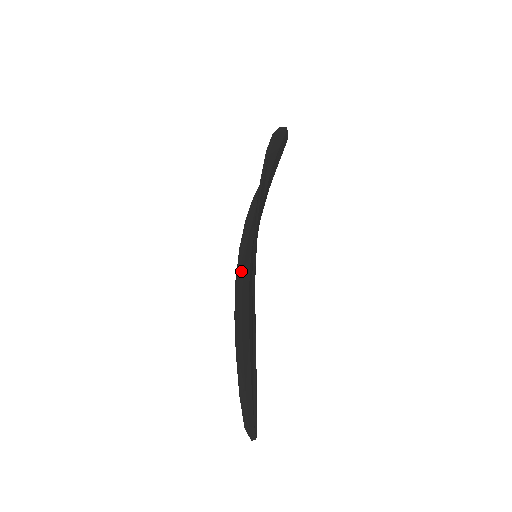
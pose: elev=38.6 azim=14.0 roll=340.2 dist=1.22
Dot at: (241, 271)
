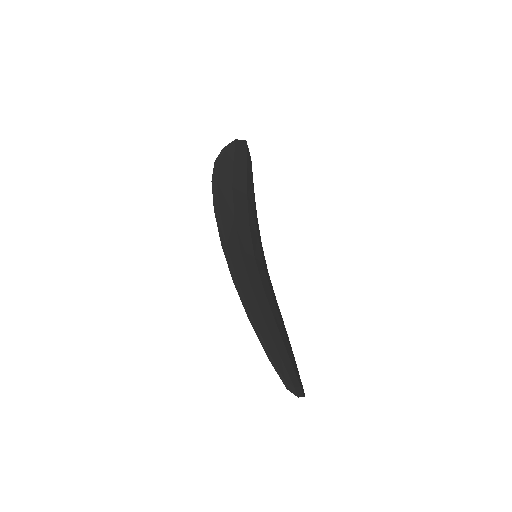
Dot at: occluded
